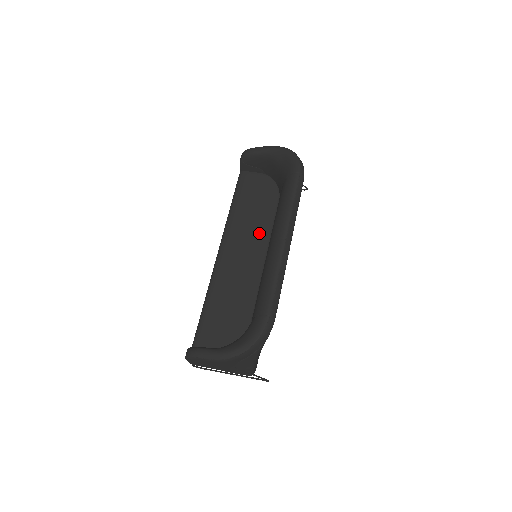
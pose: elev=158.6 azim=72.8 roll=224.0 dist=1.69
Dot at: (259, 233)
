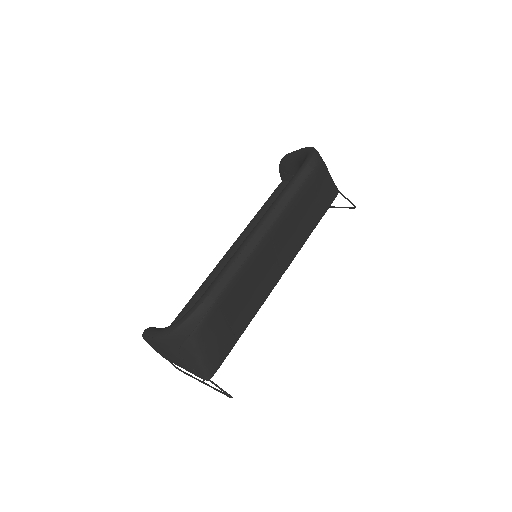
Dot at: occluded
